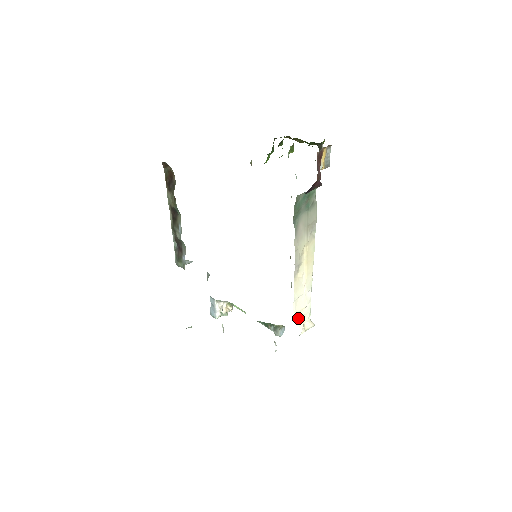
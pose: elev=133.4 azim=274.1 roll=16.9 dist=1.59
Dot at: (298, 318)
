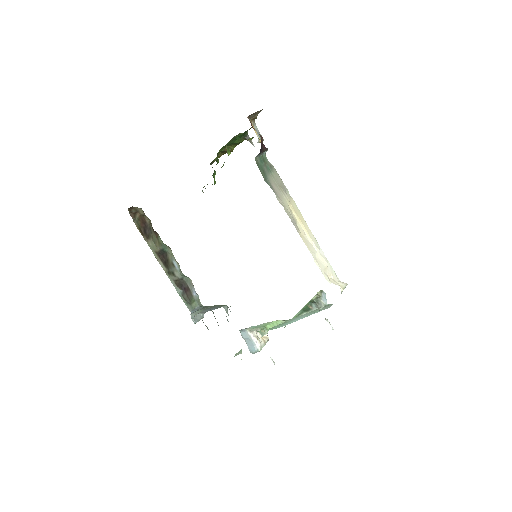
Dot at: (328, 278)
